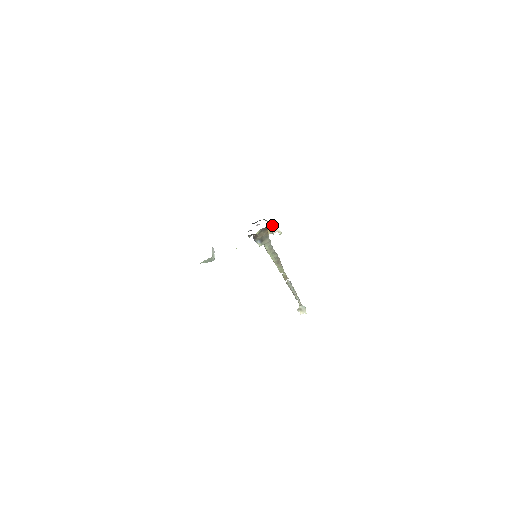
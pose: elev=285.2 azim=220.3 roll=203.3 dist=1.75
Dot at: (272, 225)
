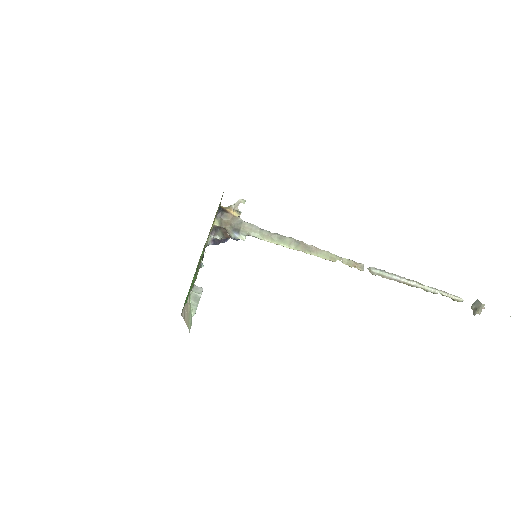
Dot at: (232, 205)
